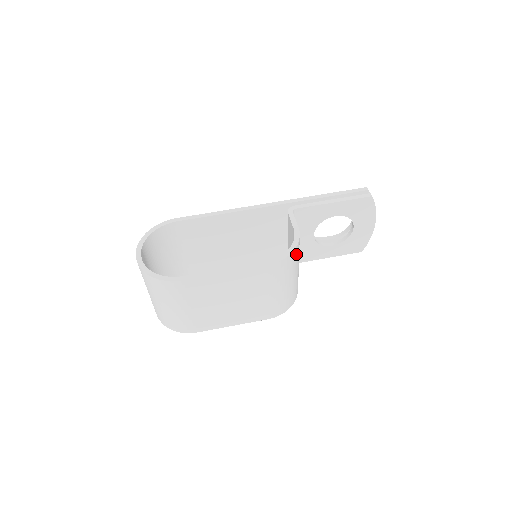
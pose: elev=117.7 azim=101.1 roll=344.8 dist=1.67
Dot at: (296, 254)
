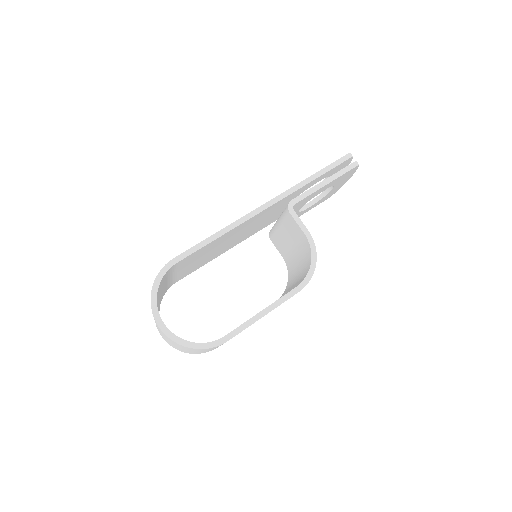
Dot at: occluded
